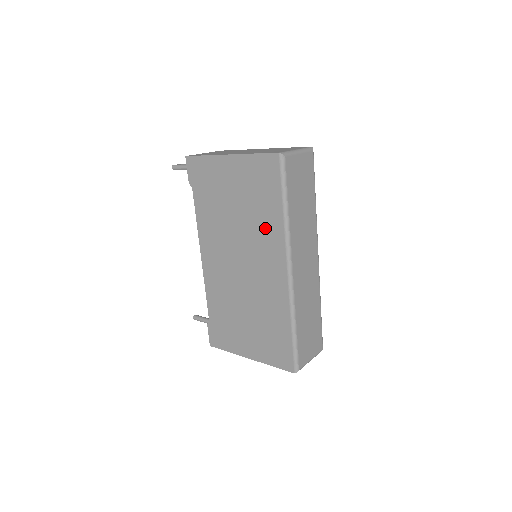
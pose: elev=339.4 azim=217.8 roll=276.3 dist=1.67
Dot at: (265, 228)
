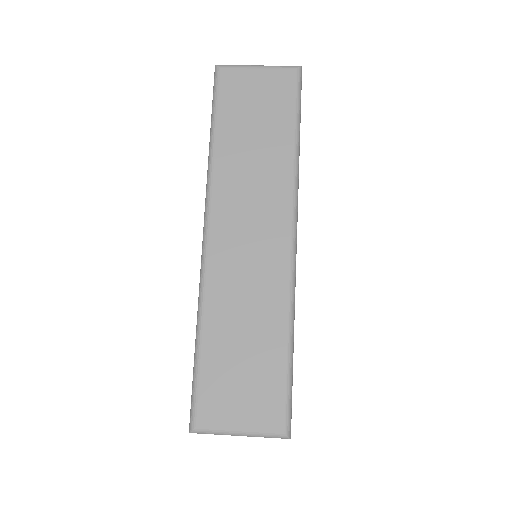
Dot at: occluded
